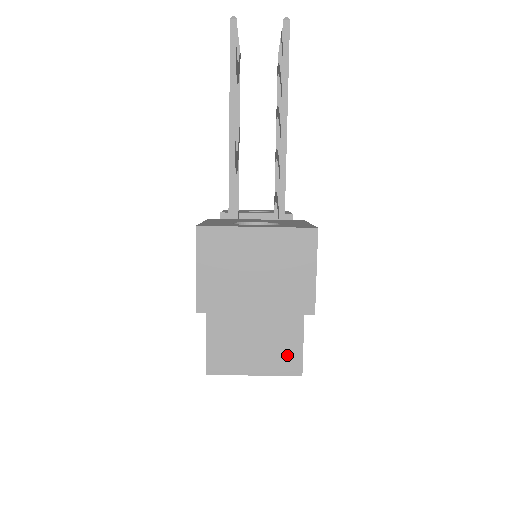
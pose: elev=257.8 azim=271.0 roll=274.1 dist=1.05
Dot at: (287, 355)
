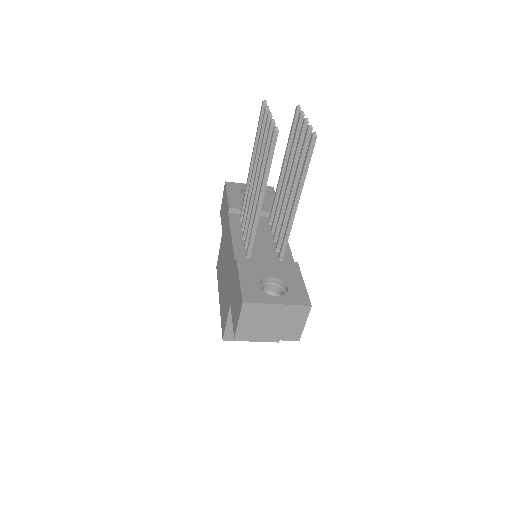
Dot at: occluded
